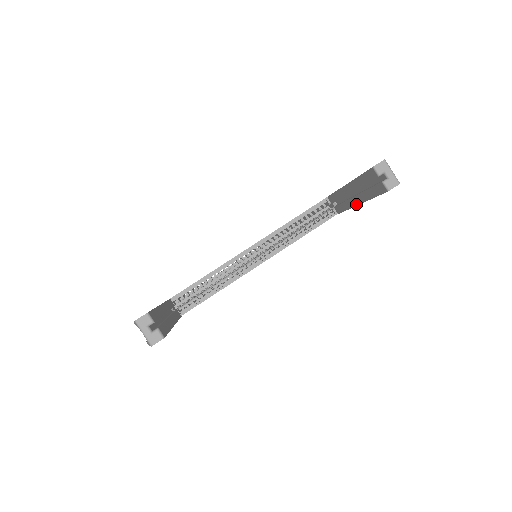
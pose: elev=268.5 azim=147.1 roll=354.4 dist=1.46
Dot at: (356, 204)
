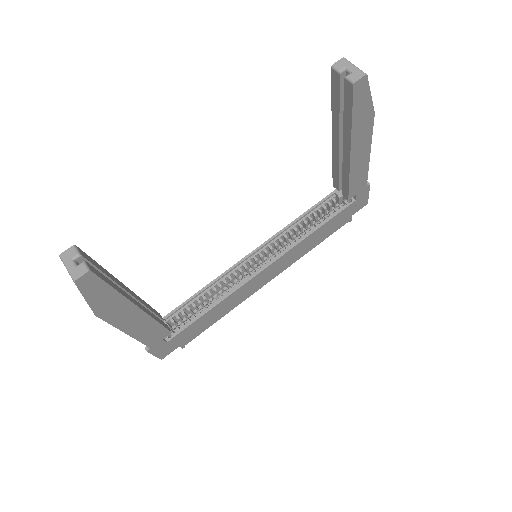
Dot at: (349, 156)
